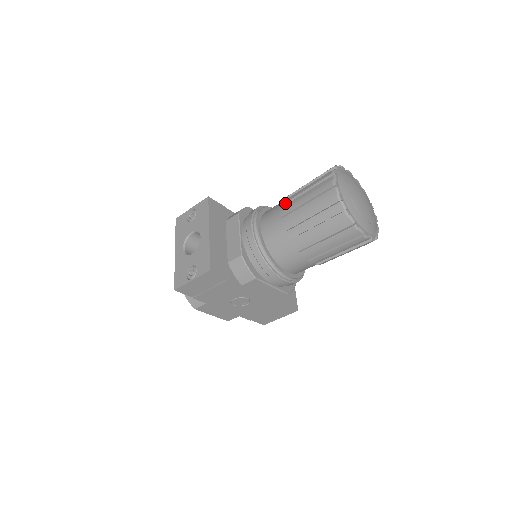
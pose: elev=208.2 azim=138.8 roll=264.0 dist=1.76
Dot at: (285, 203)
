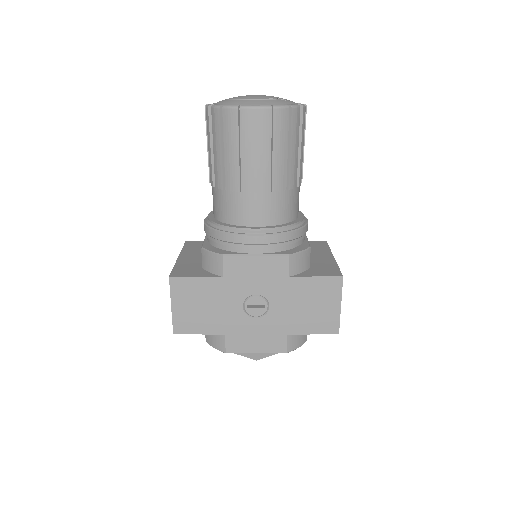
Dot at: occluded
